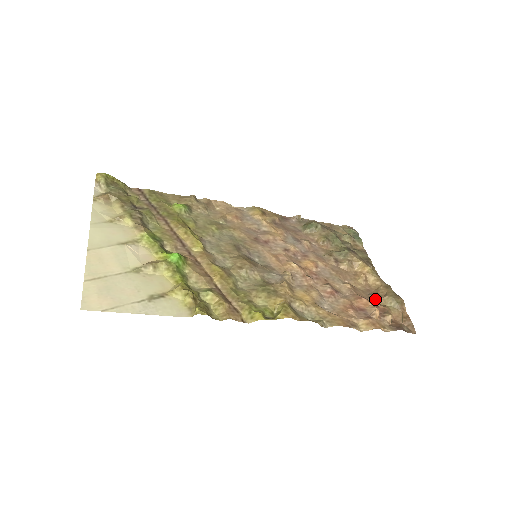
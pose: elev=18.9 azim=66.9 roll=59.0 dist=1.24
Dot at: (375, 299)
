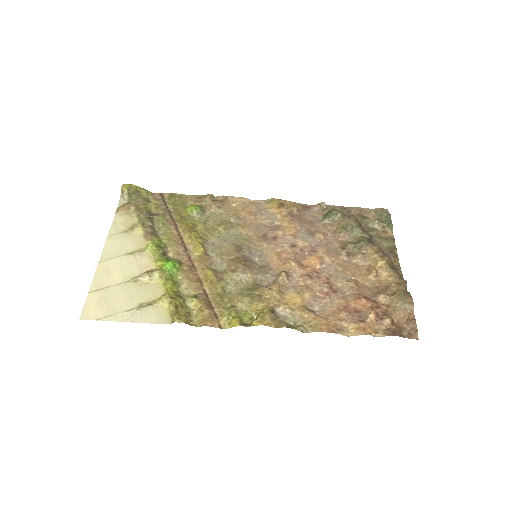
Dot at: (380, 298)
